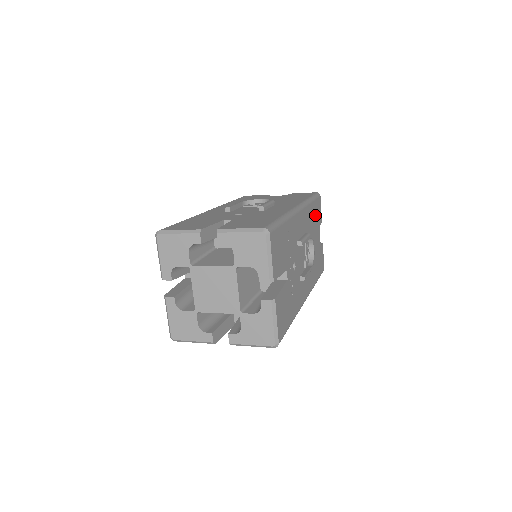
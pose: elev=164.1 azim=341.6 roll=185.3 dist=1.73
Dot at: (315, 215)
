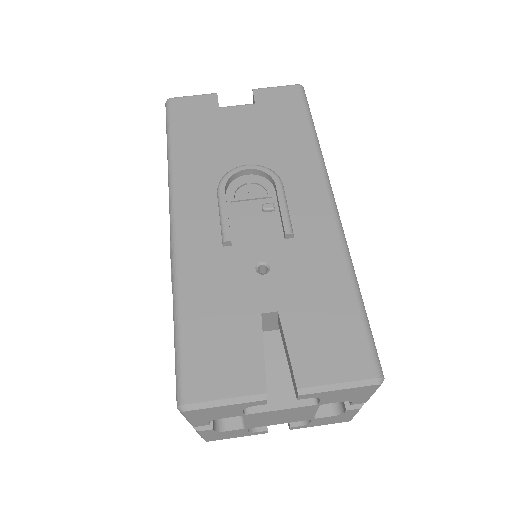
Dot at: occluded
